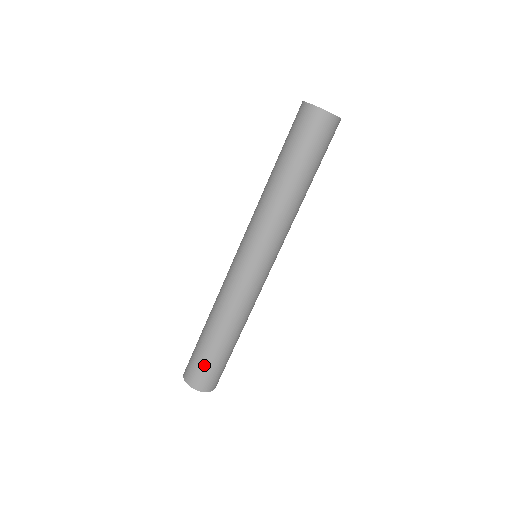
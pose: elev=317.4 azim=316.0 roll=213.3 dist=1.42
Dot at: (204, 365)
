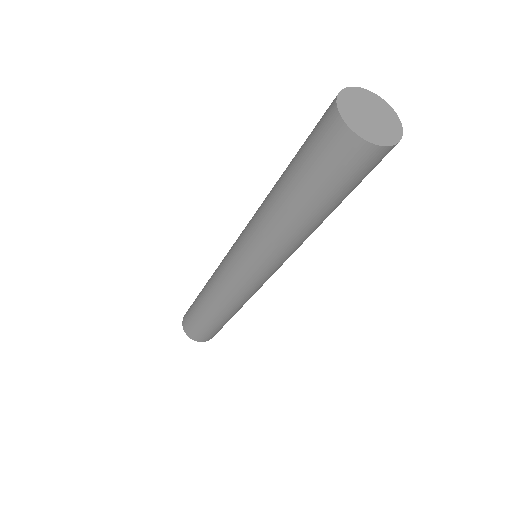
Dot at: (190, 315)
